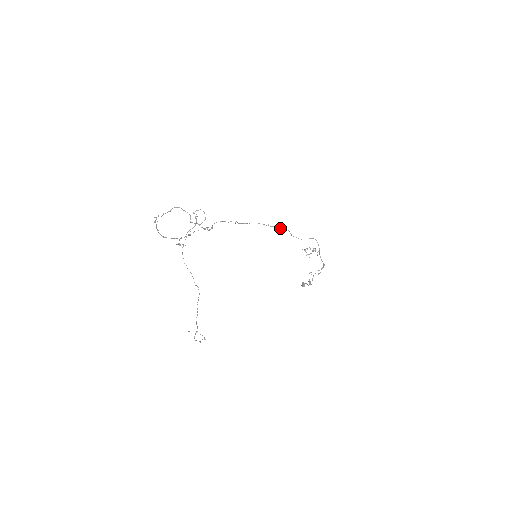
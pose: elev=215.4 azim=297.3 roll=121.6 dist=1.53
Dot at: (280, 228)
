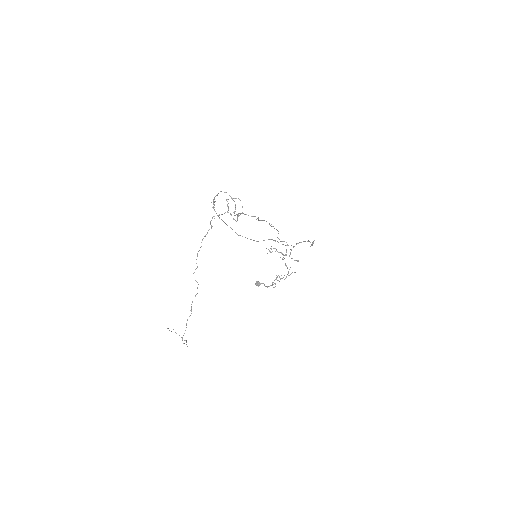
Dot at: (276, 229)
